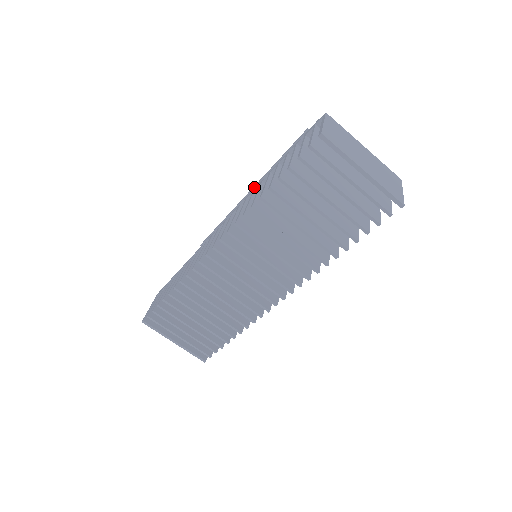
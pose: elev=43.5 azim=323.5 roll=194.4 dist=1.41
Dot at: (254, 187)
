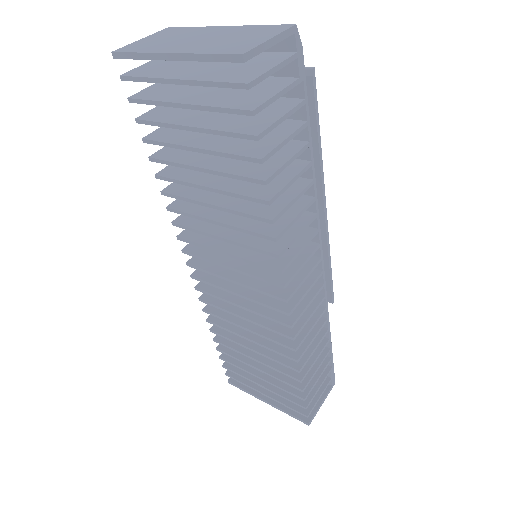
Dot at: occluded
